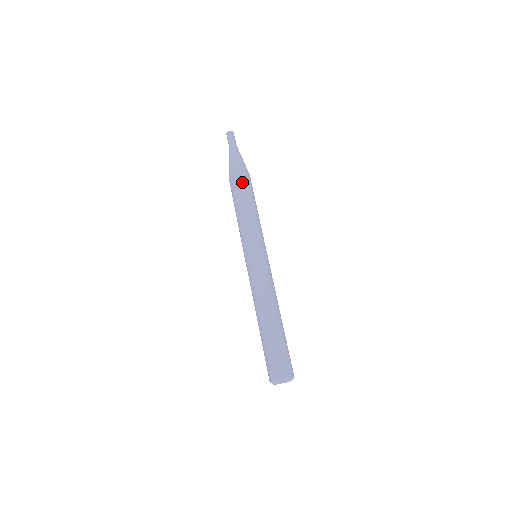
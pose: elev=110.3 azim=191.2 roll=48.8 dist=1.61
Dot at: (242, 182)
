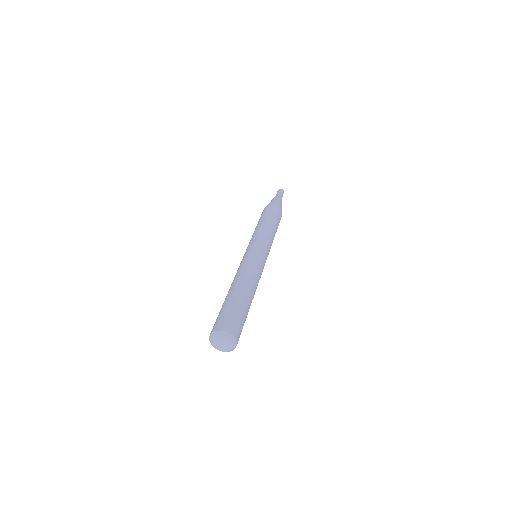
Dot at: (263, 212)
